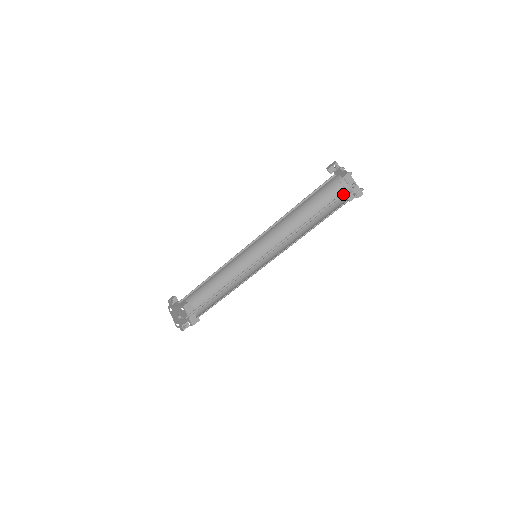
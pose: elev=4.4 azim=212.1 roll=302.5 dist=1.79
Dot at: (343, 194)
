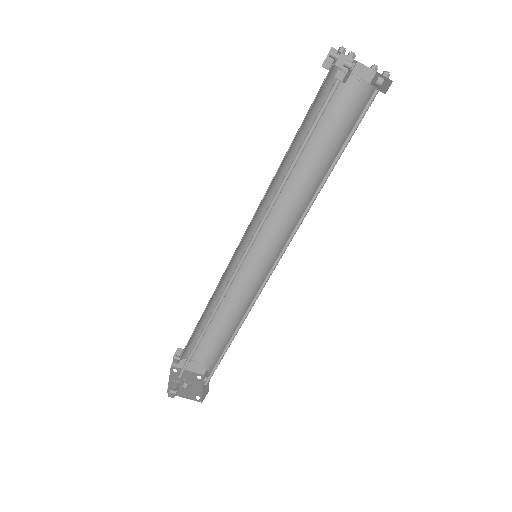
Dot at: (339, 82)
